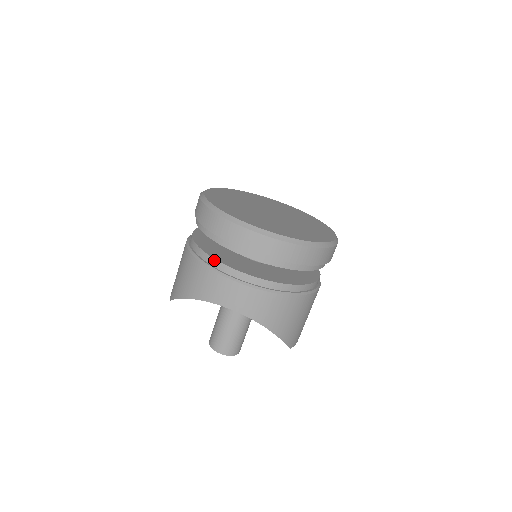
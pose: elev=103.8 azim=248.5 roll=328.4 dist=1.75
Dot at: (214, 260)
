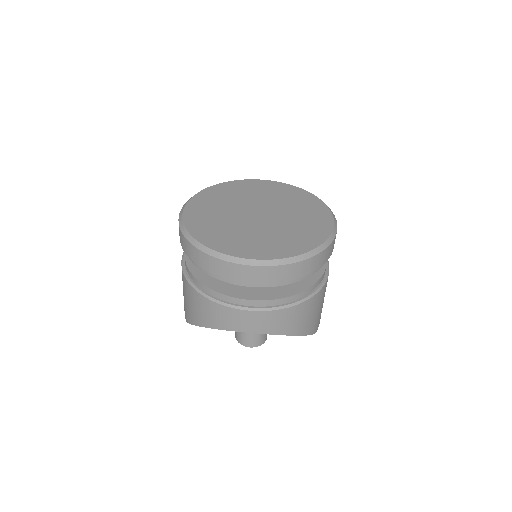
Dot at: (217, 293)
